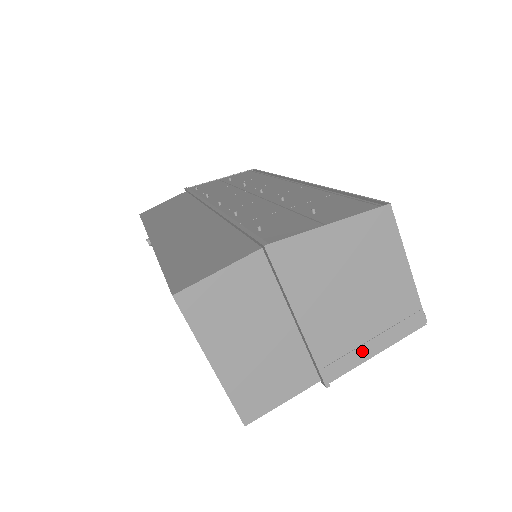
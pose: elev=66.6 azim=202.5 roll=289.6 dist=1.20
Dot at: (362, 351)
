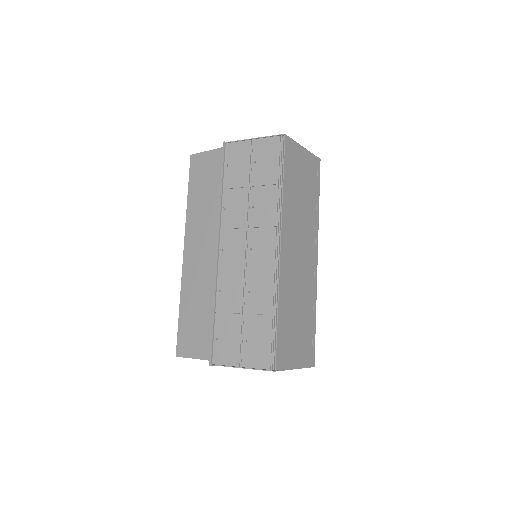
Dot at: occluded
